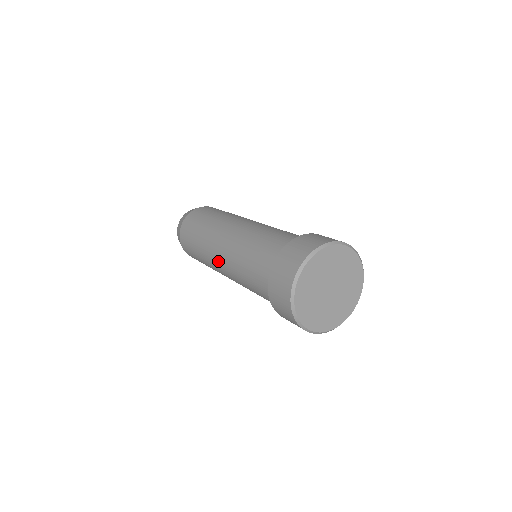
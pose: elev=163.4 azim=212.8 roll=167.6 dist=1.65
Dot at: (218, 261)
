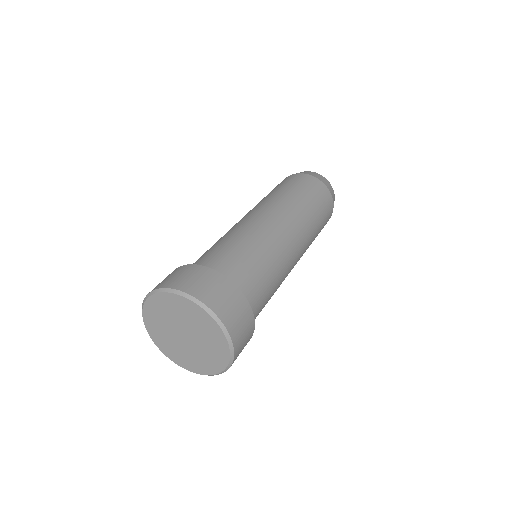
Dot at: occluded
